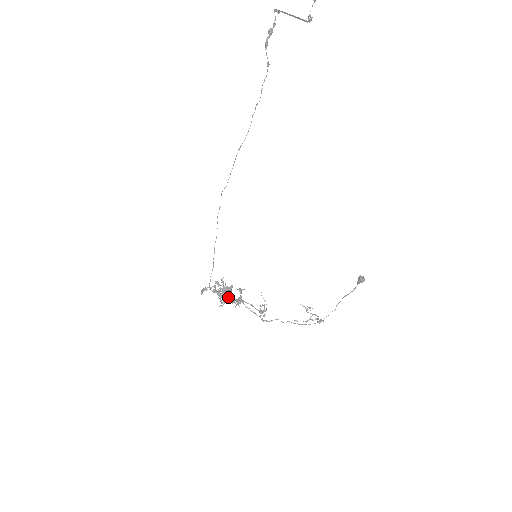
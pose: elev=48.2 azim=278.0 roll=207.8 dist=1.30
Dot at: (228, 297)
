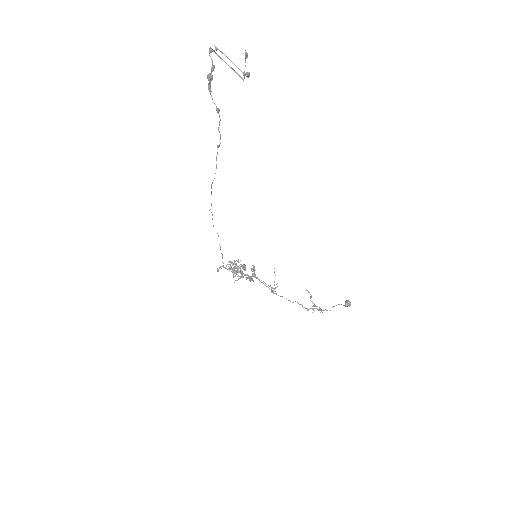
Dot at: (241, 275)
